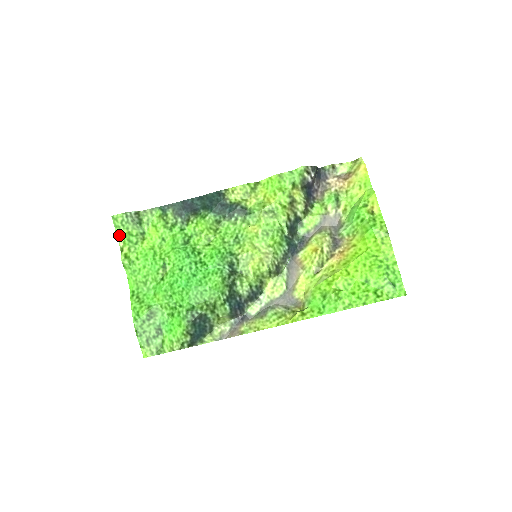
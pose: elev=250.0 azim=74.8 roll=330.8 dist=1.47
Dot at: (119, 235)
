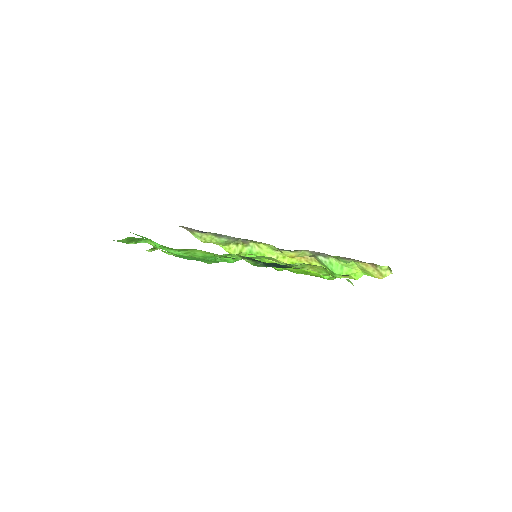
Dot at: occluded
